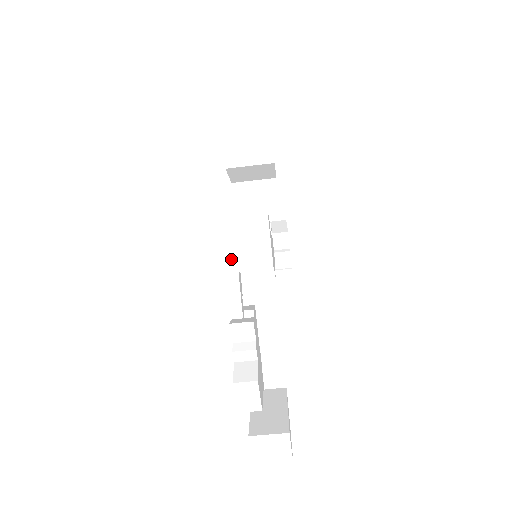
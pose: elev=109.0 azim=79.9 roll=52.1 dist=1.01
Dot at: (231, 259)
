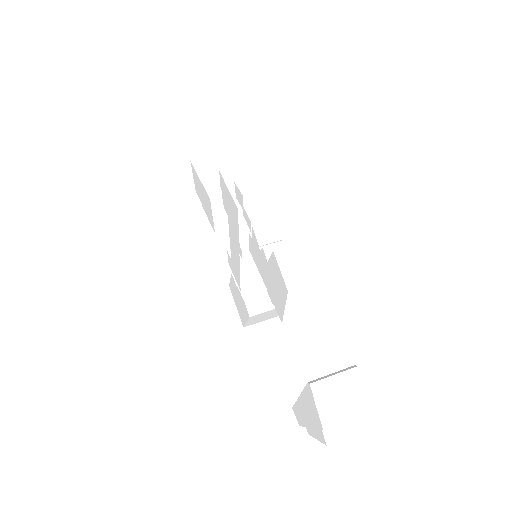
Dot at: occluded
